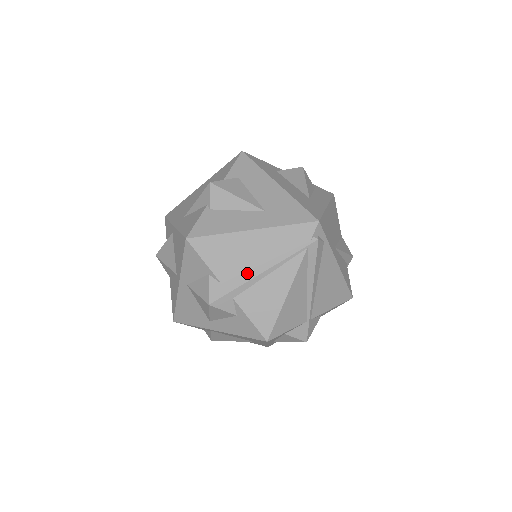
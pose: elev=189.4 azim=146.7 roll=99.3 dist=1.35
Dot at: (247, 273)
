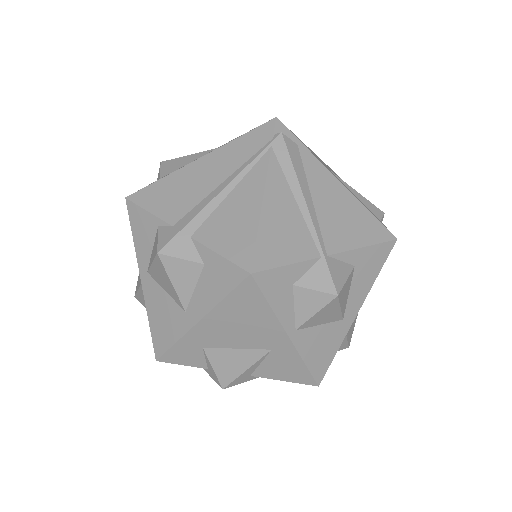
Dot at: (202, 201)
